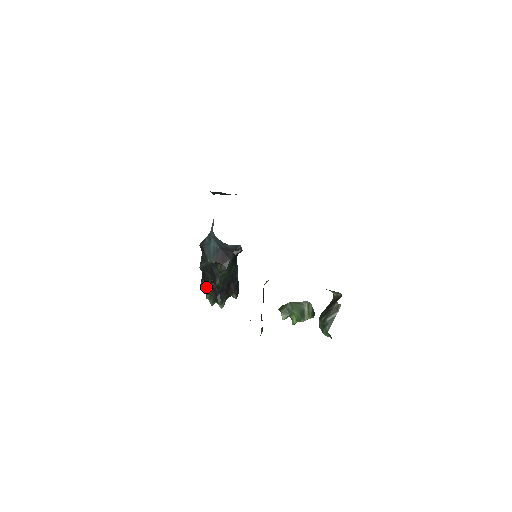
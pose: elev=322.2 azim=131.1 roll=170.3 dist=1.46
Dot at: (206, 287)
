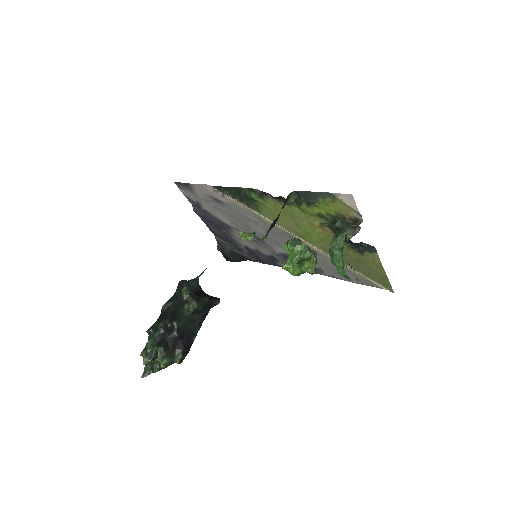
Dot at: (156, 329)
